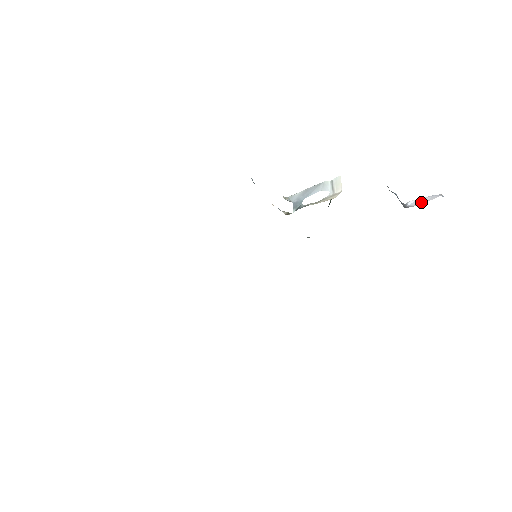
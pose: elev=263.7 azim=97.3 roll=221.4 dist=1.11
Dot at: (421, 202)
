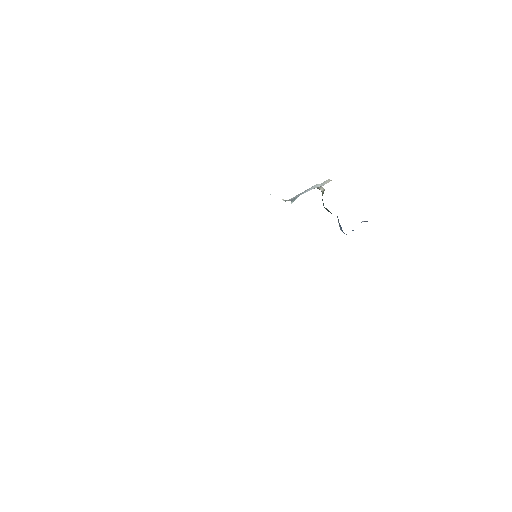
Dot at: occluded
